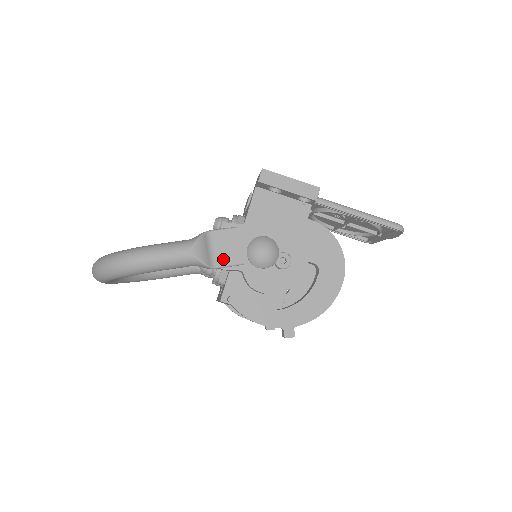
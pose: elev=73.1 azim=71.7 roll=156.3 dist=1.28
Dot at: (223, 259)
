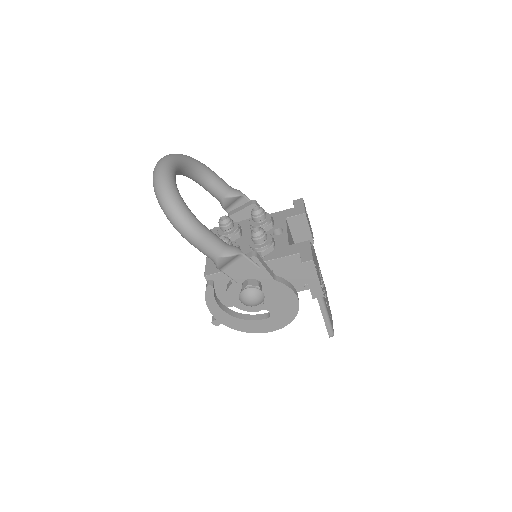
Dot at: (231, 272)
